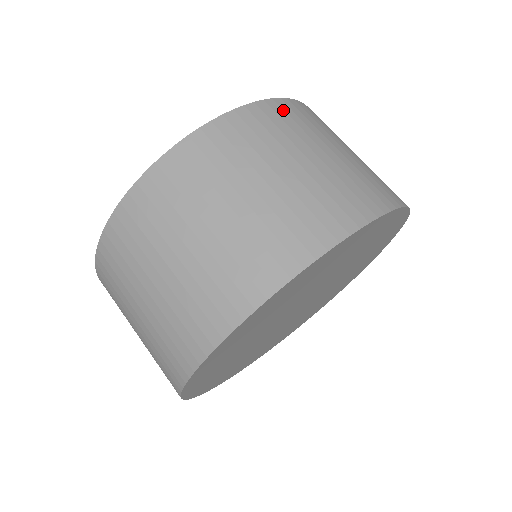
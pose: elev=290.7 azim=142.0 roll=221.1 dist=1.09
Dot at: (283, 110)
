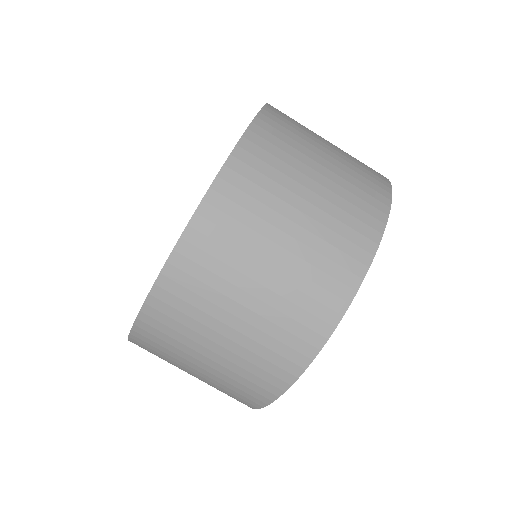
Dot at: (271, 126)
